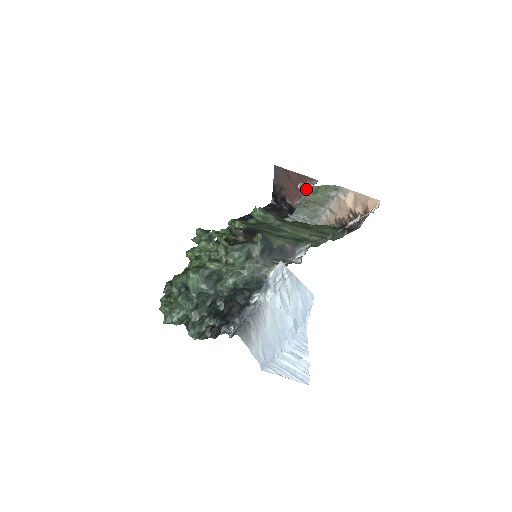
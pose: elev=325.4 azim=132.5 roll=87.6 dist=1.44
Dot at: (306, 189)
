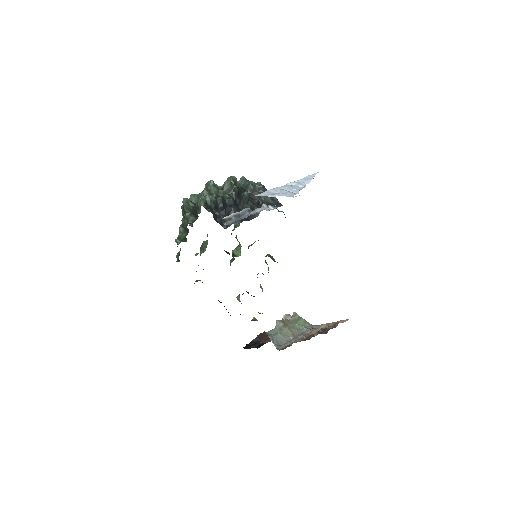
Dot at: (288, 320)
